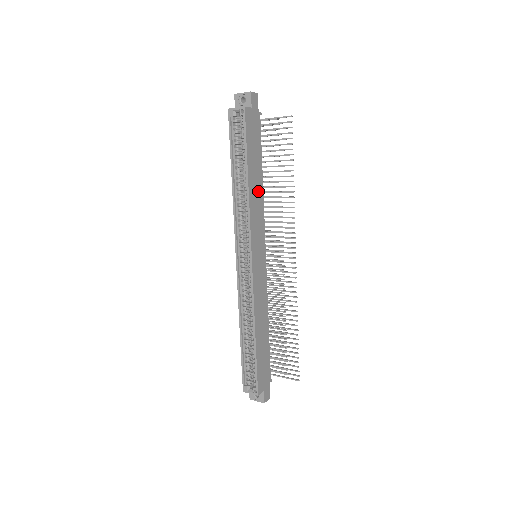
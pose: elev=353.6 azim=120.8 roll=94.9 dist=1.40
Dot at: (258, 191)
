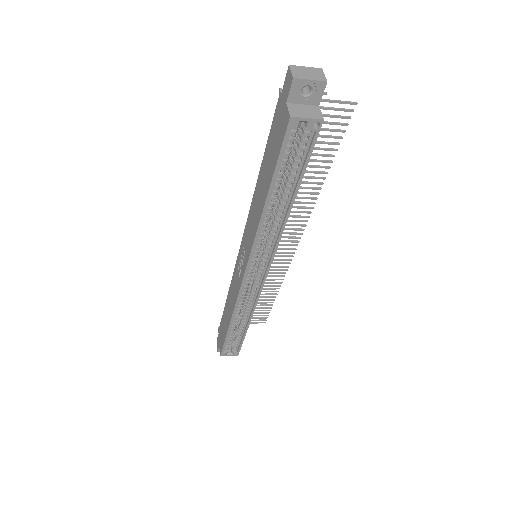
Dot at: occluded
